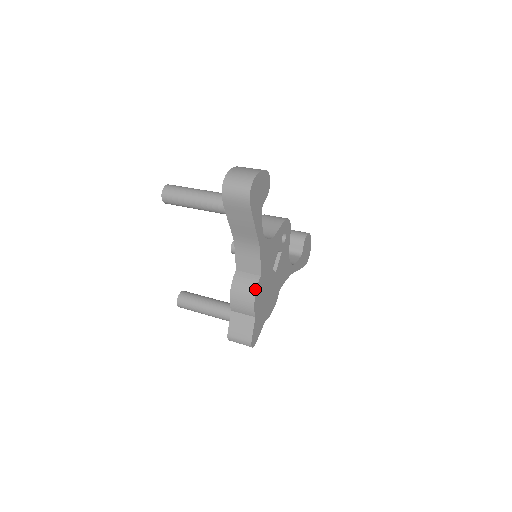
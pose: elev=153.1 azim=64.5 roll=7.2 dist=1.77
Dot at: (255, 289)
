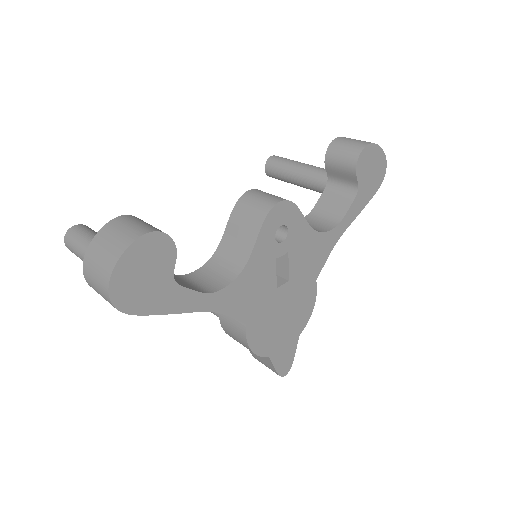
Dot at: (245, 341)
